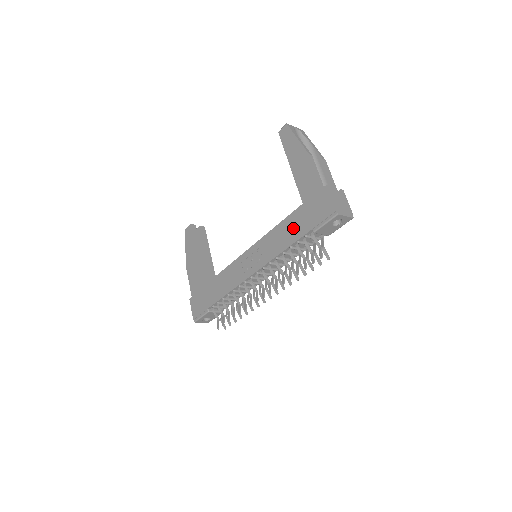
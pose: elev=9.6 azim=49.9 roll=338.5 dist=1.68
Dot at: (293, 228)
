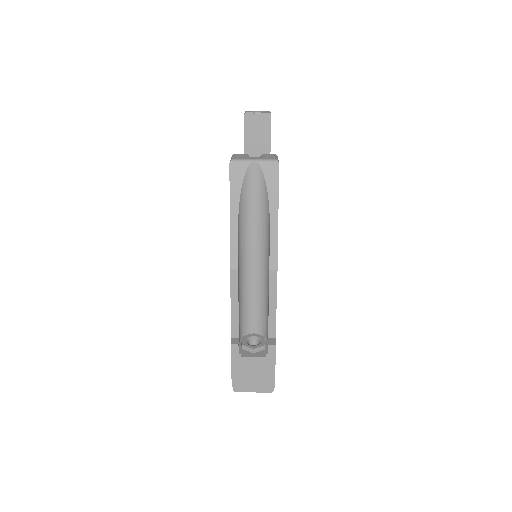
Dot at: occluded
